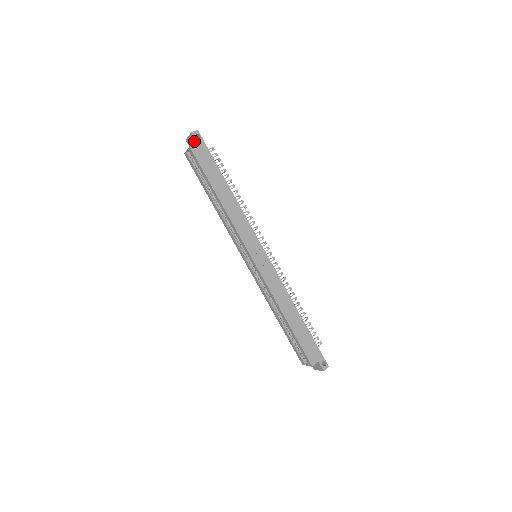
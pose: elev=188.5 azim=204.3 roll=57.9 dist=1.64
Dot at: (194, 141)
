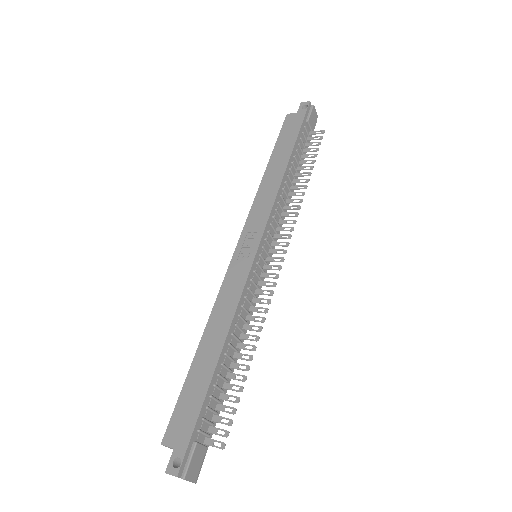
Dot at: (299, 112)
